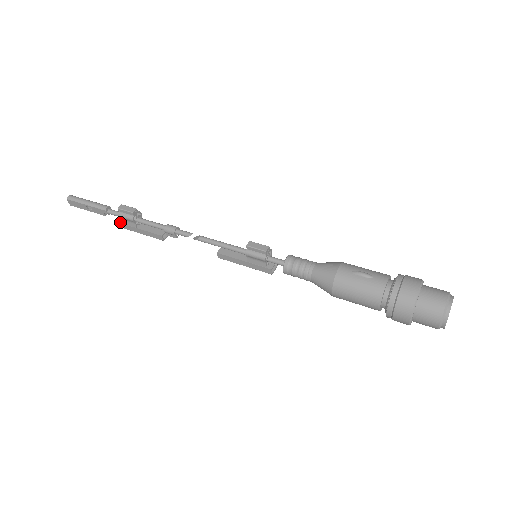
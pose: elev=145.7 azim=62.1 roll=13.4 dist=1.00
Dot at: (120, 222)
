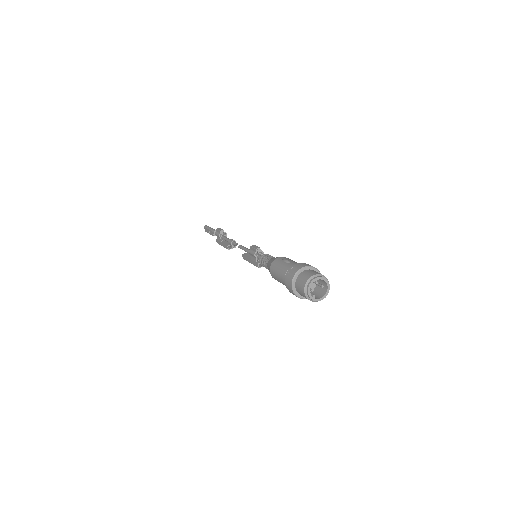
Dot at: (217, 239)
